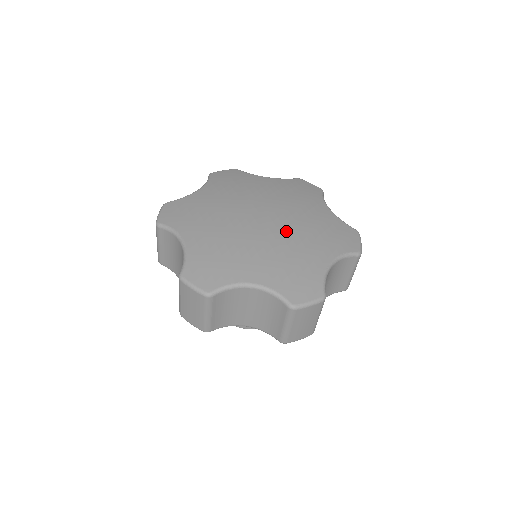
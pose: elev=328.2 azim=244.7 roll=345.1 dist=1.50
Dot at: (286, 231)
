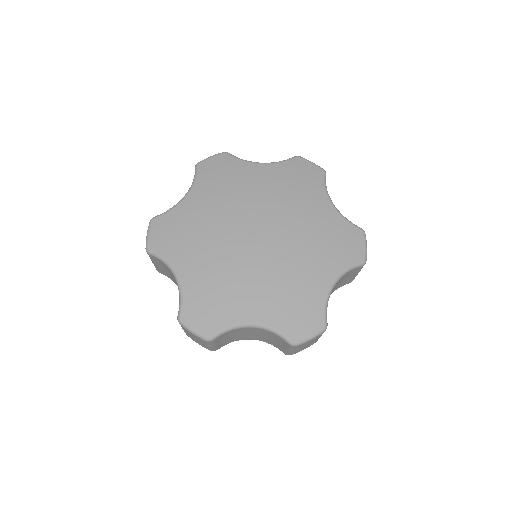
Dot at: (284, 250)
